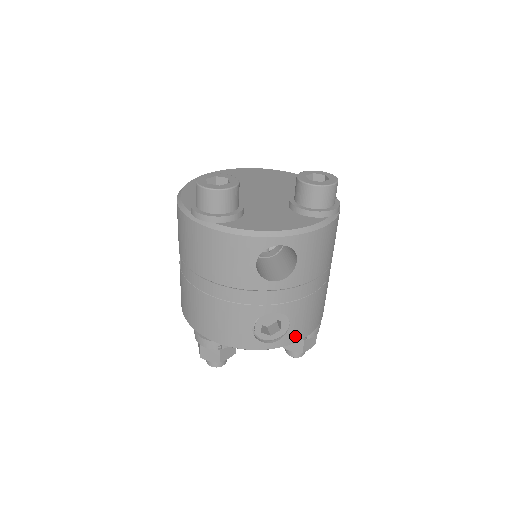
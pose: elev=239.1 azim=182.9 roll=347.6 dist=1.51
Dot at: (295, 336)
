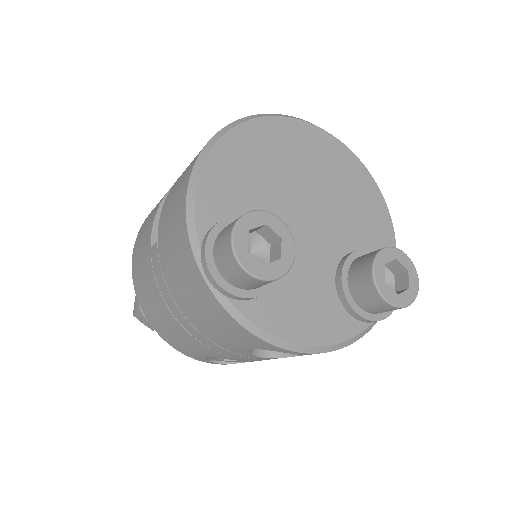
Dot at: occluded
